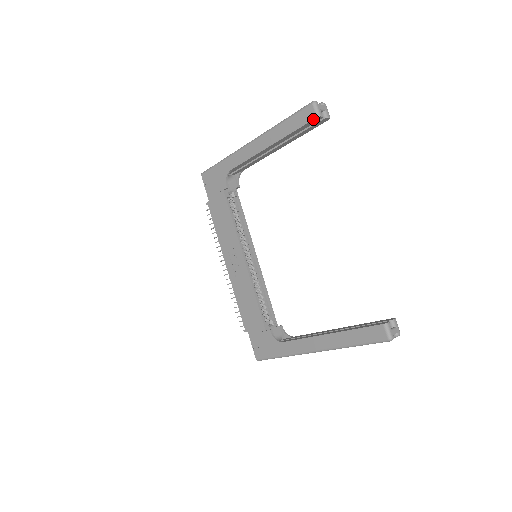
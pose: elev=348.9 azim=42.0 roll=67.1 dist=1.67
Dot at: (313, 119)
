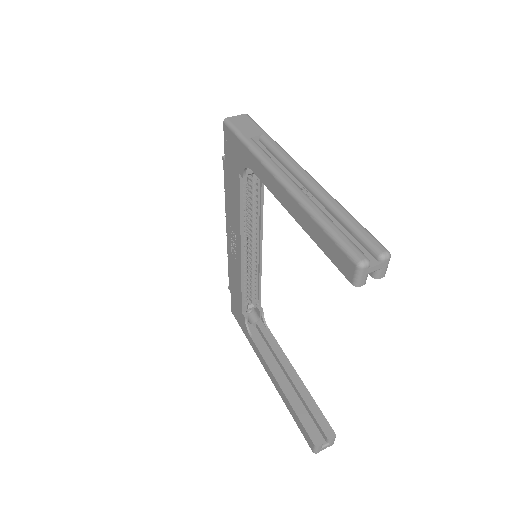
Dot at: (347, 279)
